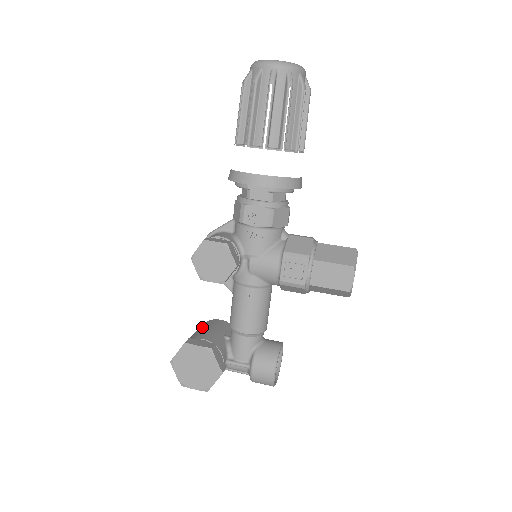
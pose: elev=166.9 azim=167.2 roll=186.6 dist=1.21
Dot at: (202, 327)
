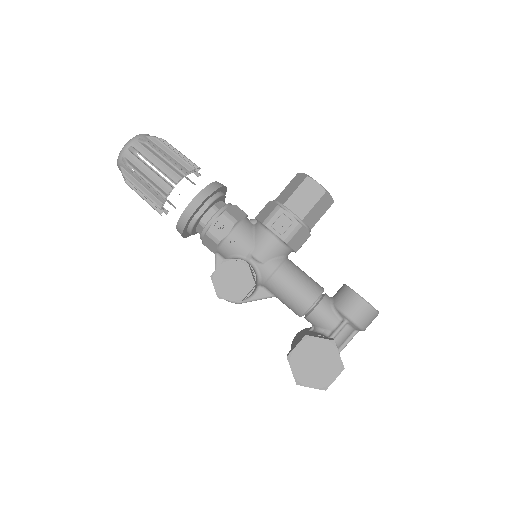
Dot at: occluded
